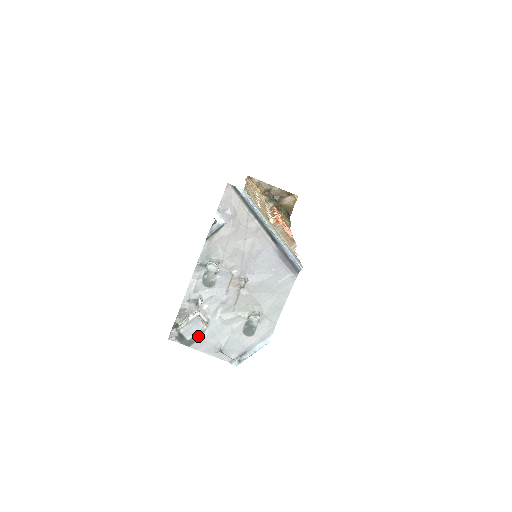
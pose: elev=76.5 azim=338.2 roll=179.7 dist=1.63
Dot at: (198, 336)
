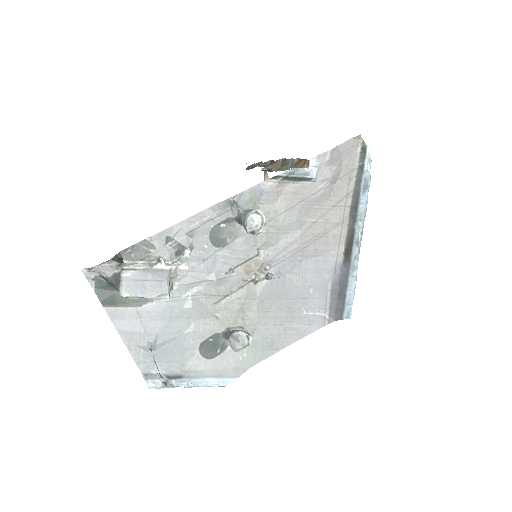
Dot at: (133, 301)
